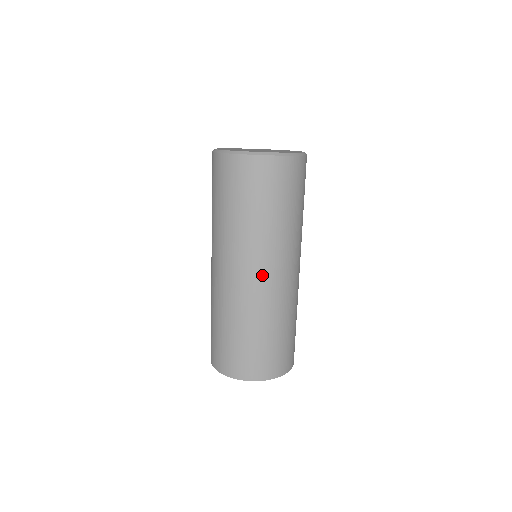
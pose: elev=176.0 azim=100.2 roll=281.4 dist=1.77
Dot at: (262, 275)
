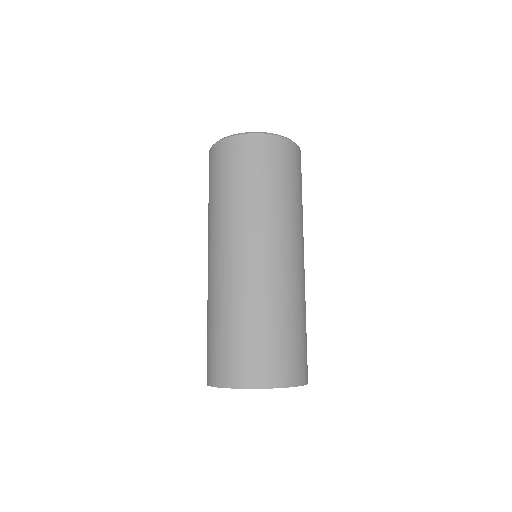
Dot at: (257, 253)
